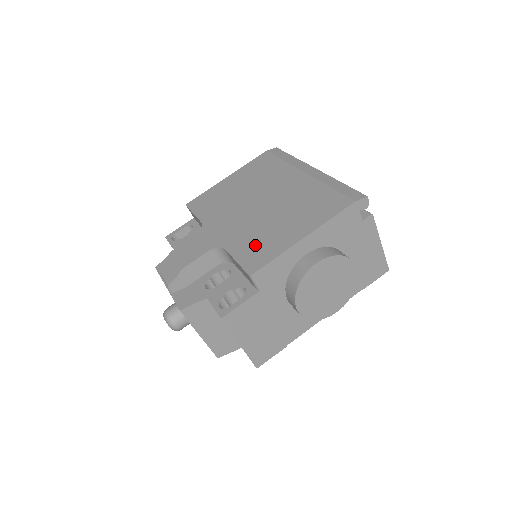
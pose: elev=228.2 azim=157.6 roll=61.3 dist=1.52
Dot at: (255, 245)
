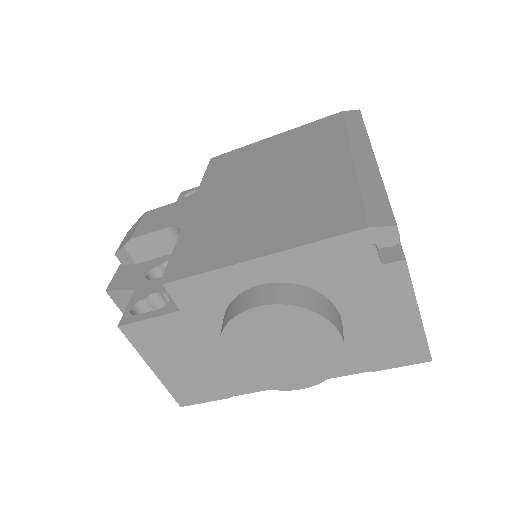
Dot at: (206, 242)
